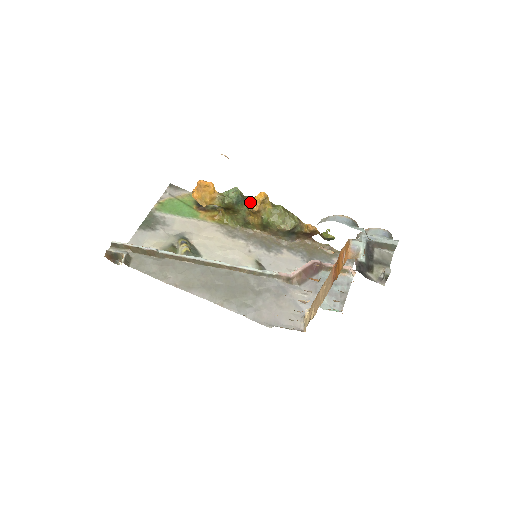
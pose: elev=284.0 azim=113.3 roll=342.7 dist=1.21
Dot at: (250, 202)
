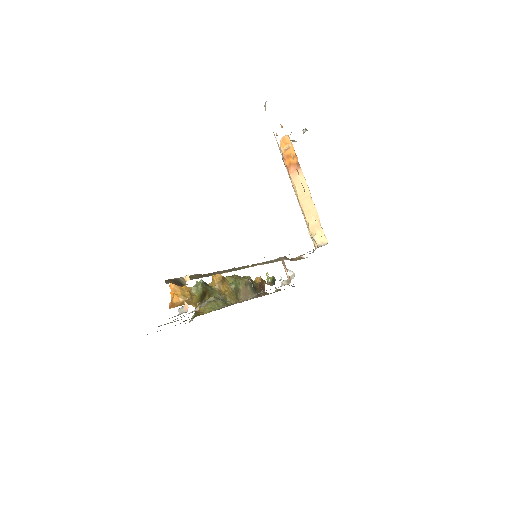
Dot at: (213, 282)
